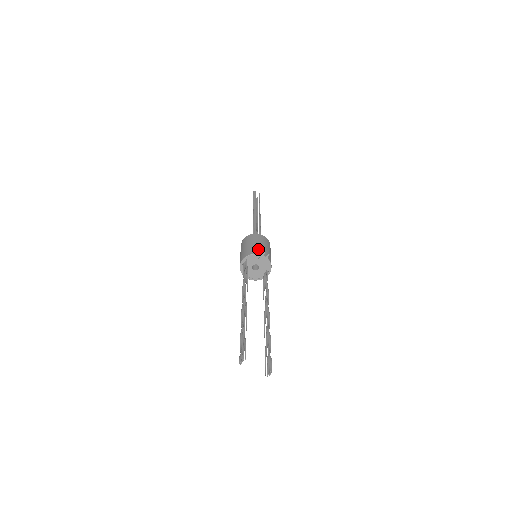
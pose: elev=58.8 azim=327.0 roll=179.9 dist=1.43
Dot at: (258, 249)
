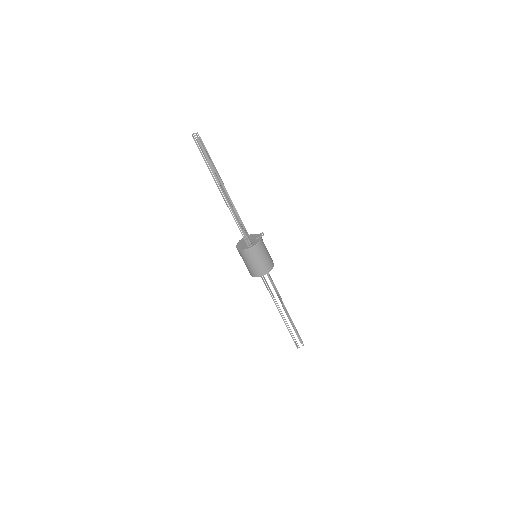
Dot at: occluded
